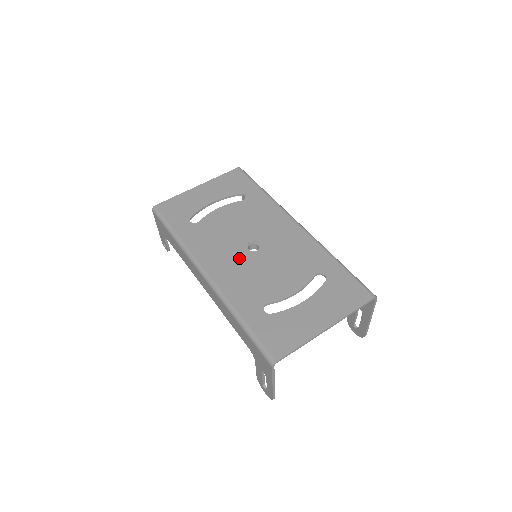
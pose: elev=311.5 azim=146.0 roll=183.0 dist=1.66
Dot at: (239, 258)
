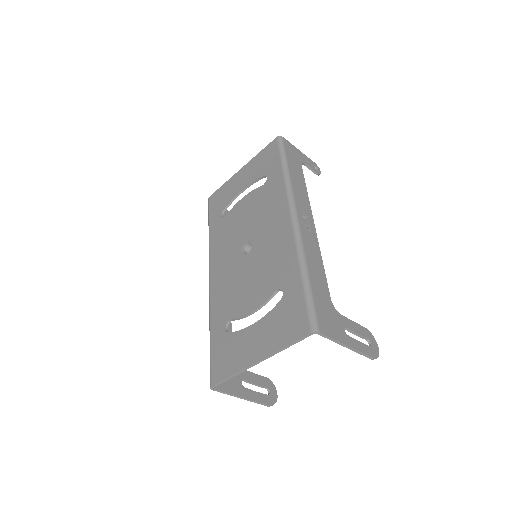
Dot at: (233, 262)
